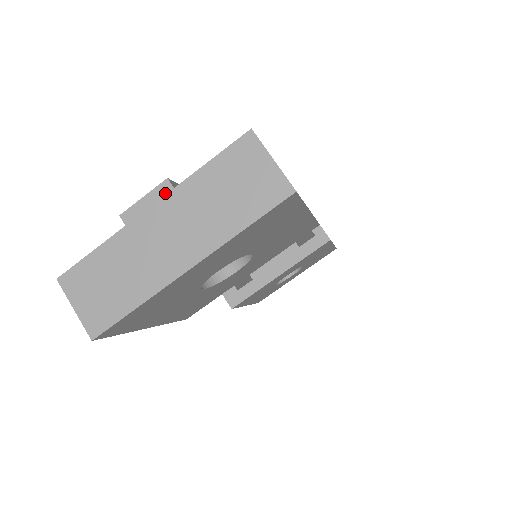
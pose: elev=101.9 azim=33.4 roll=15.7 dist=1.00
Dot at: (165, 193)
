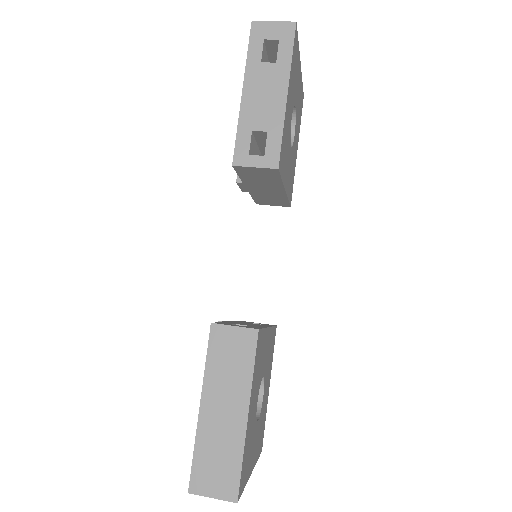
Dot at: occluded
